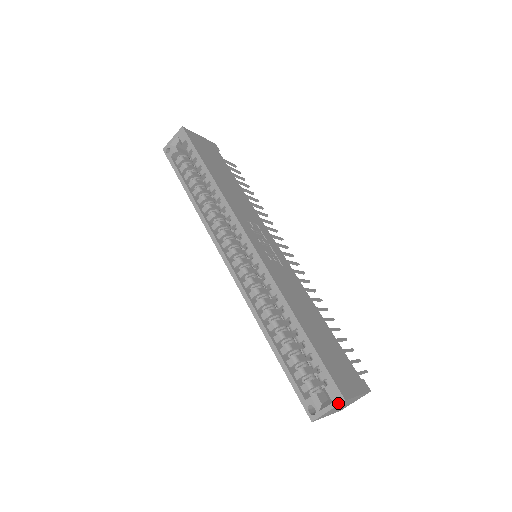
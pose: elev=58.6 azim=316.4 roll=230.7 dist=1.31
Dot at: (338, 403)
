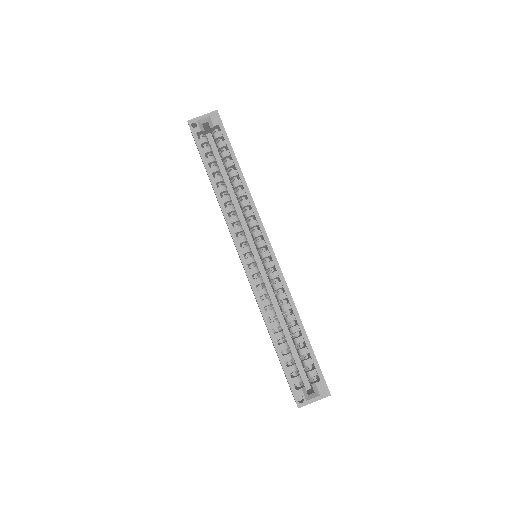
Dot at: (325, 396)
